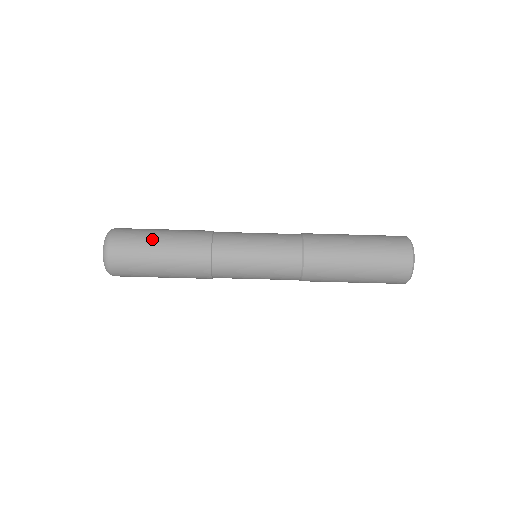
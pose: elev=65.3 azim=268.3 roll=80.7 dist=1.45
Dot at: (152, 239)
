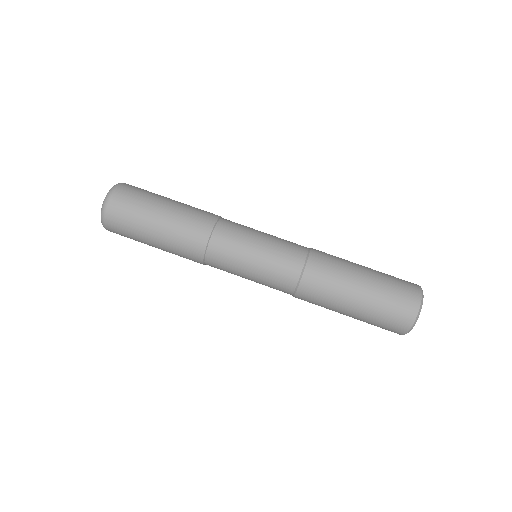
Dot at: (155, 205)
